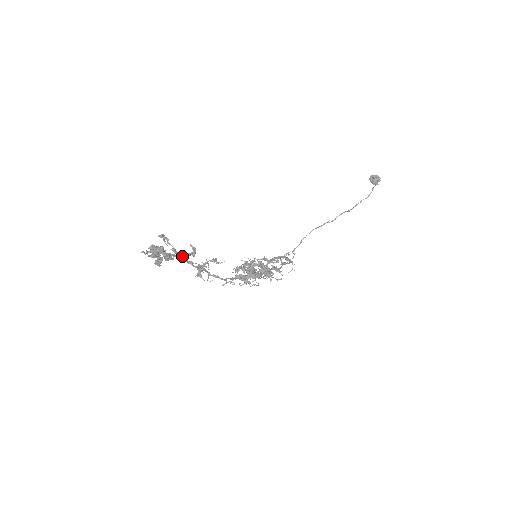
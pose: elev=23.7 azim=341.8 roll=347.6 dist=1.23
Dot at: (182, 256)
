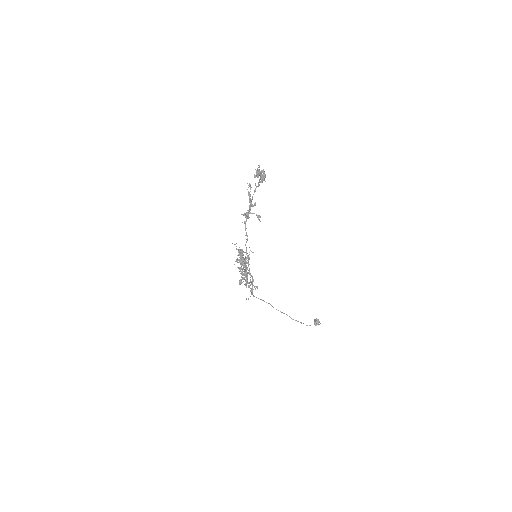
Dot at: occluded
